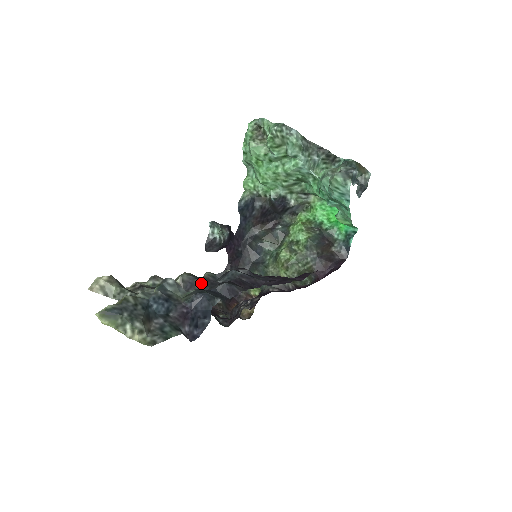
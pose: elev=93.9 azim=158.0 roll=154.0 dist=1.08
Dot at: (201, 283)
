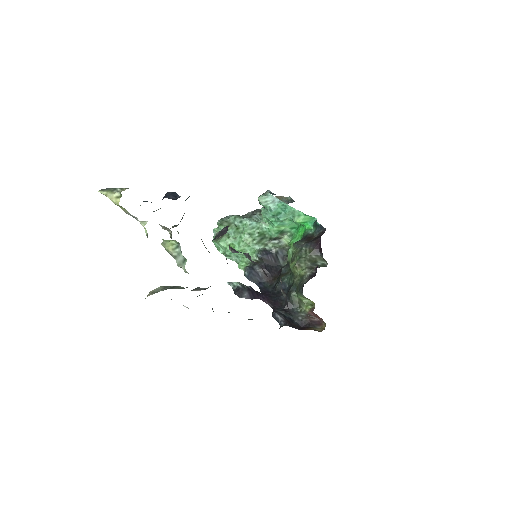
Dot at: (182, 217)
